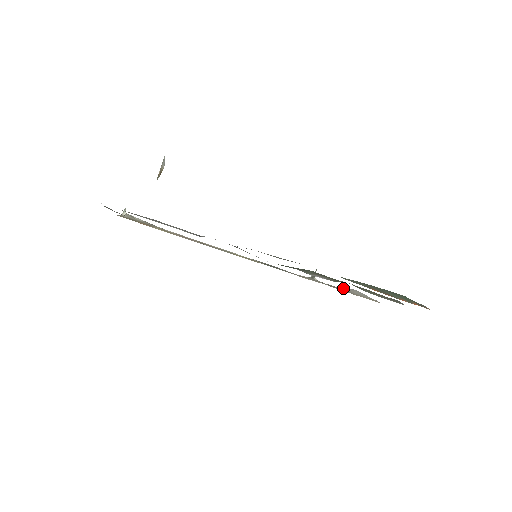
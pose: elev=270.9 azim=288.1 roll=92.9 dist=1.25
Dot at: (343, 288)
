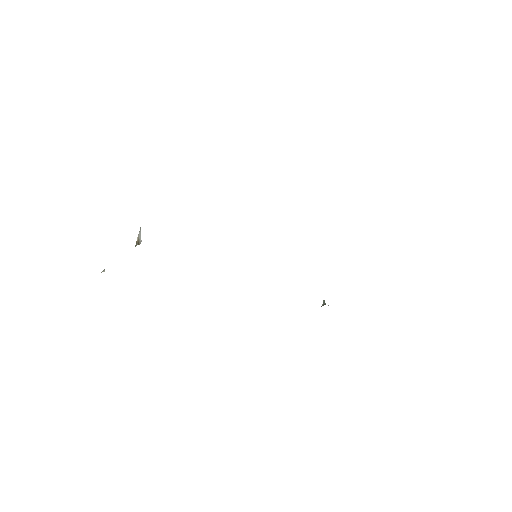
Dot at: occluded
